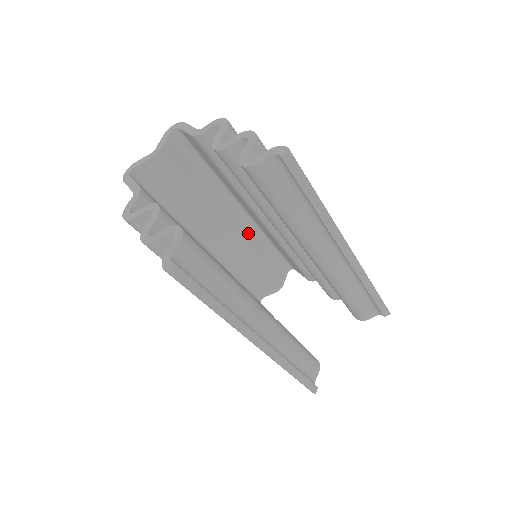
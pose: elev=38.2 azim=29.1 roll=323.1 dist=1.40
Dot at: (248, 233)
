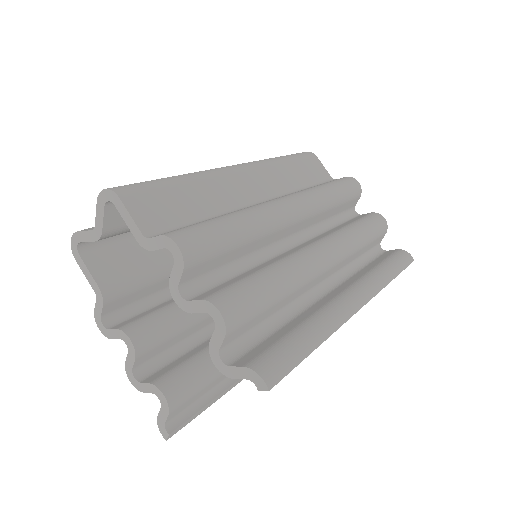
Dot at: occluded
